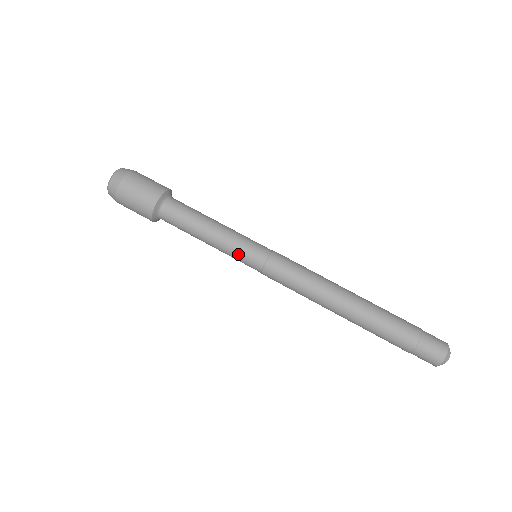
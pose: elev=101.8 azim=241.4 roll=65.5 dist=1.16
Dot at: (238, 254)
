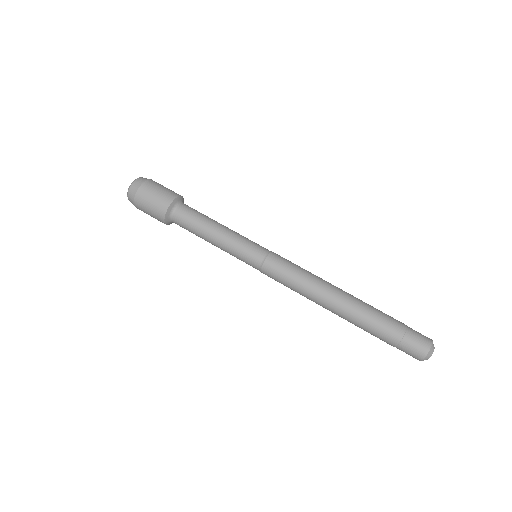
Dot at: (238, 257)
